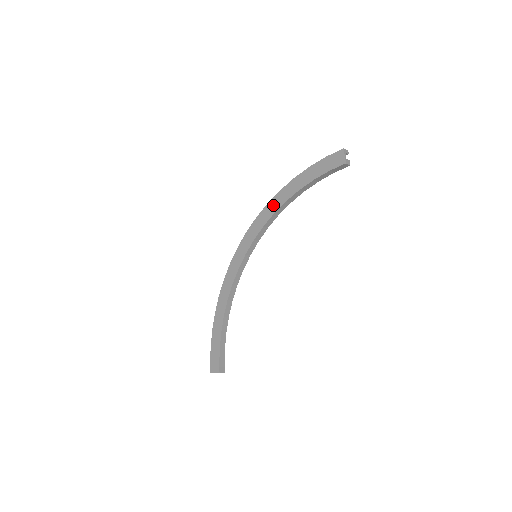
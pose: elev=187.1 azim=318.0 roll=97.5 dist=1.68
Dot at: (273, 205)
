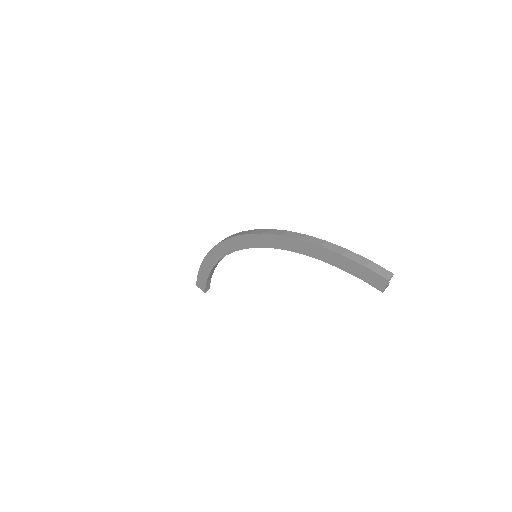
Dot at: (287, 243)
